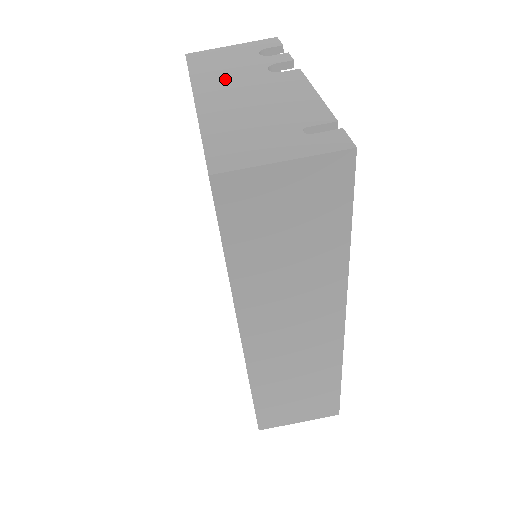
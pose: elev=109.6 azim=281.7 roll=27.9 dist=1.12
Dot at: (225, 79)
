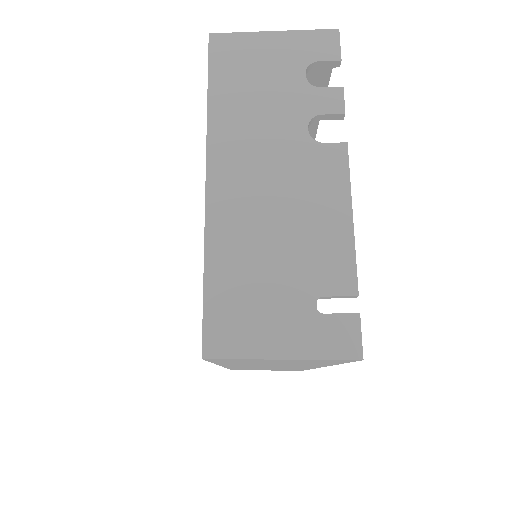
Dot at: (250, 135)
